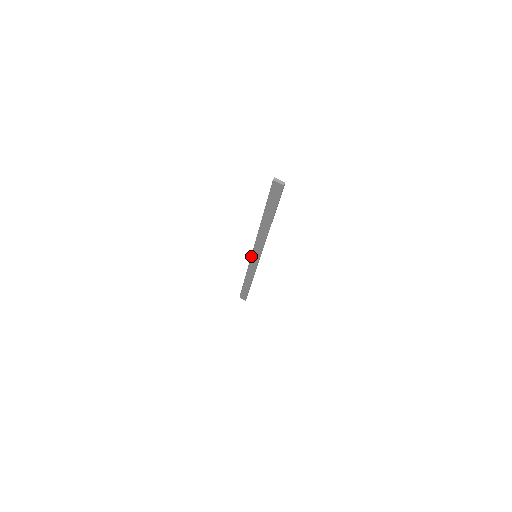
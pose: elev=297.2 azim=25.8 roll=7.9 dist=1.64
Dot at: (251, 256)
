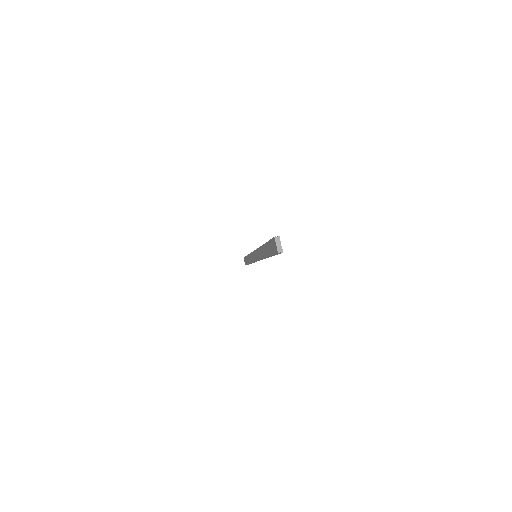
Dot at: (253, 251)
